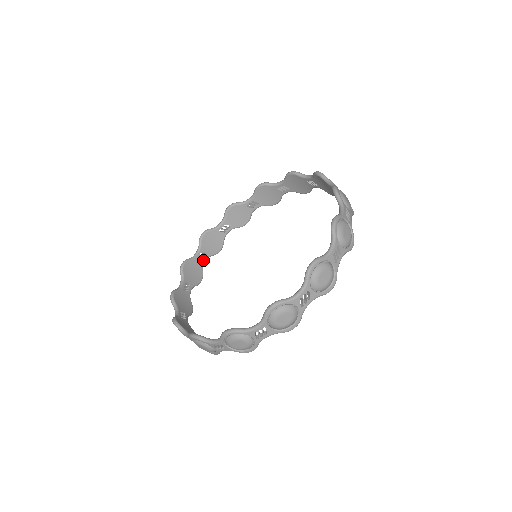
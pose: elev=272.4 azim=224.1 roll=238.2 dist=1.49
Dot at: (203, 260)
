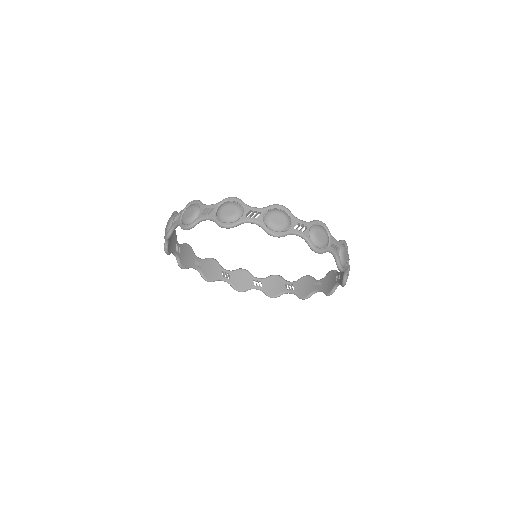
Dot at: (224, 277)
